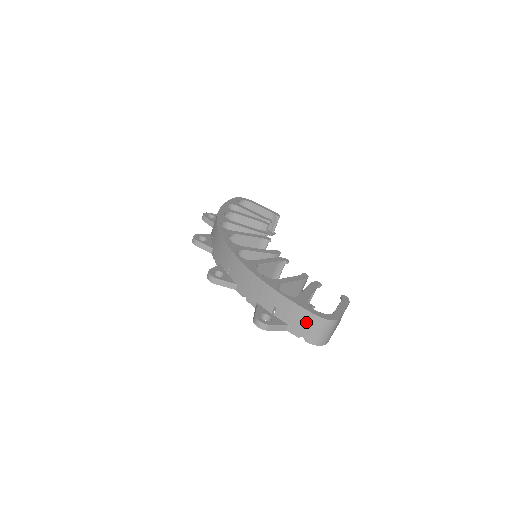
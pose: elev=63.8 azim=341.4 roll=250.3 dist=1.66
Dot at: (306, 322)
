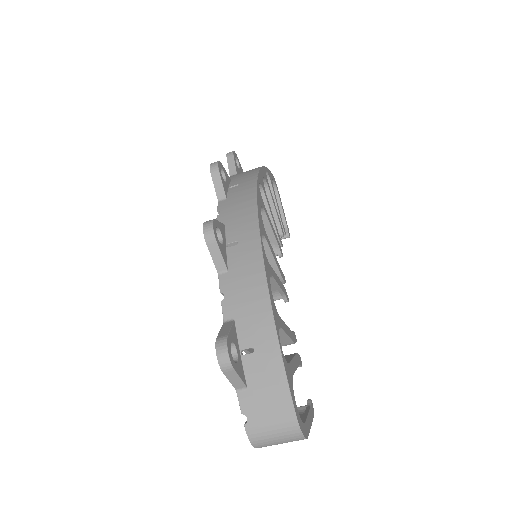
Dot at: (274, 407)
